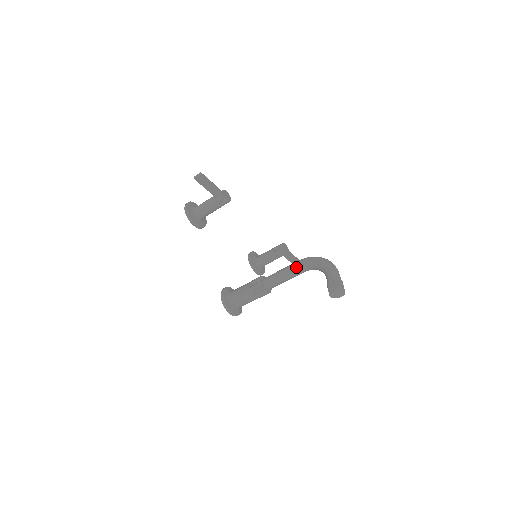
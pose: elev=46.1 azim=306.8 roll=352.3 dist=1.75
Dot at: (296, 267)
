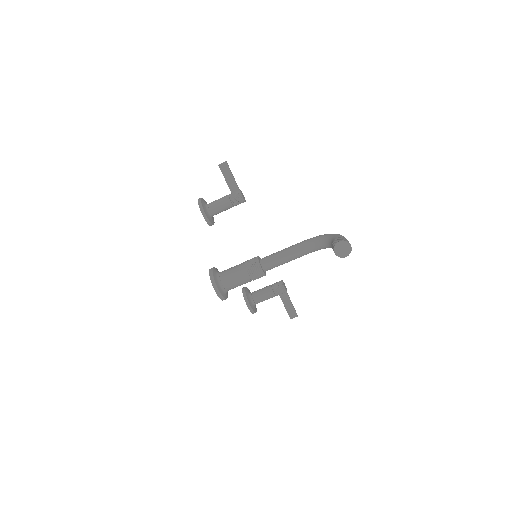
Dot at: (300, 244)
